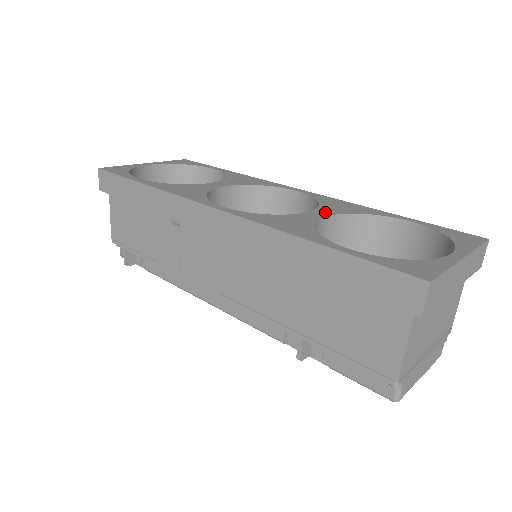
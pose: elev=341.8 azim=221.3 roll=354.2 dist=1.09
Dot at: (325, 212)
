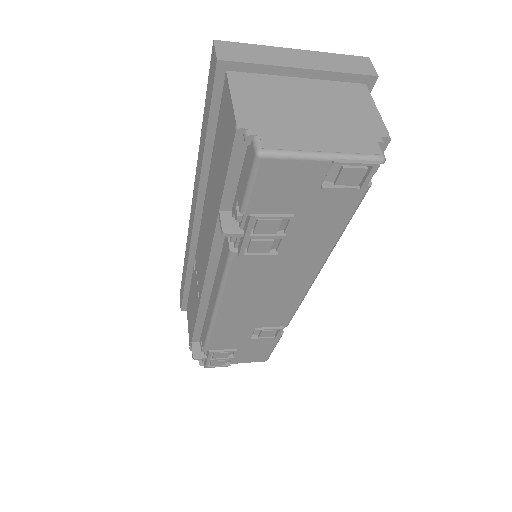
Dot at: occluded
